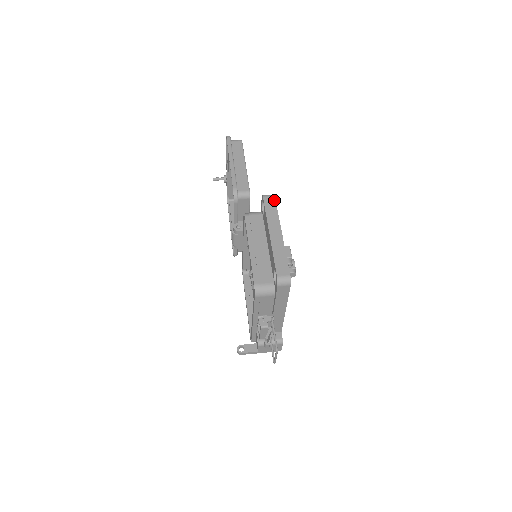
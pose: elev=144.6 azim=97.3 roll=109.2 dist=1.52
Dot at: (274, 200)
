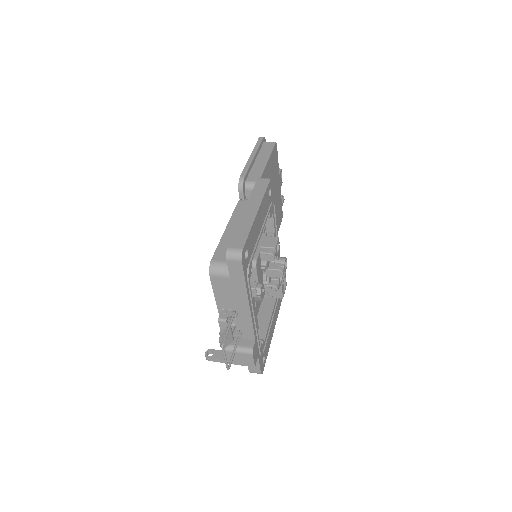
Dot at: (267, 182)
